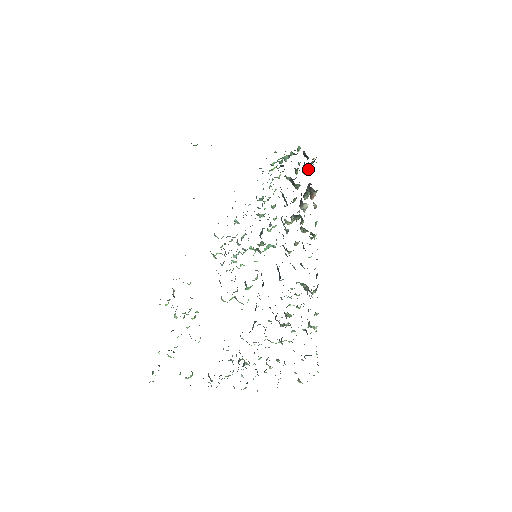
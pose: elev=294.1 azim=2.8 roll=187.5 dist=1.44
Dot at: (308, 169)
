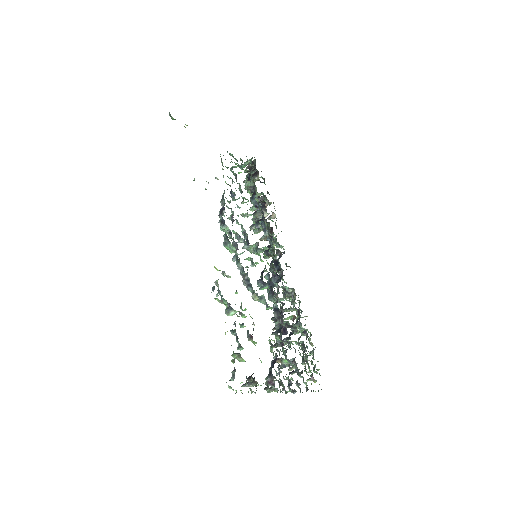
Dot at: (254, 181)
